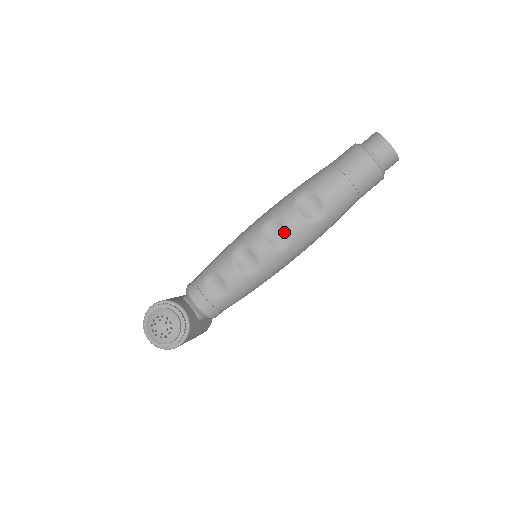
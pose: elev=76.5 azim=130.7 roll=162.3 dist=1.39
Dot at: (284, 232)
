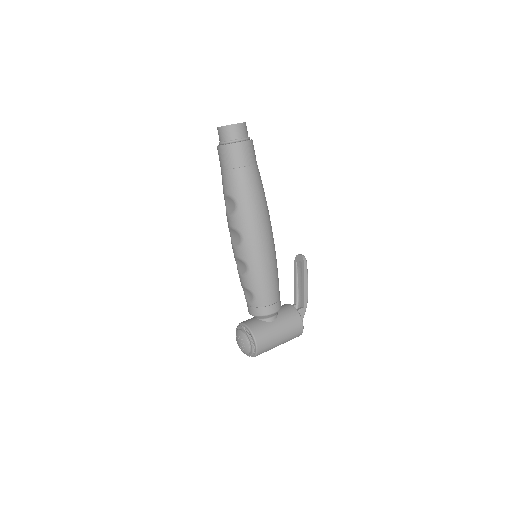
Dot at: (235, 232)
